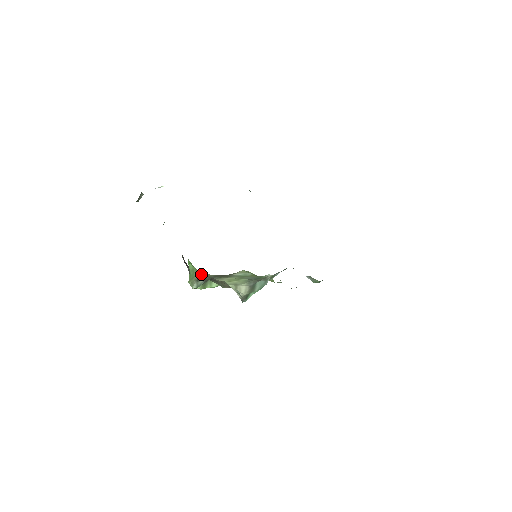
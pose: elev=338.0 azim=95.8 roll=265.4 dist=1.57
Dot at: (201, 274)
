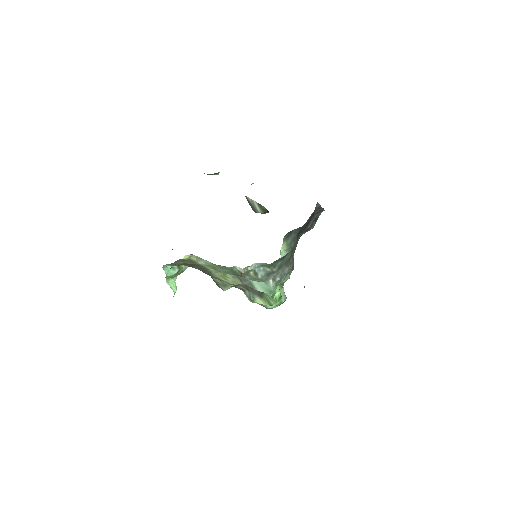
Dot at: occluded
